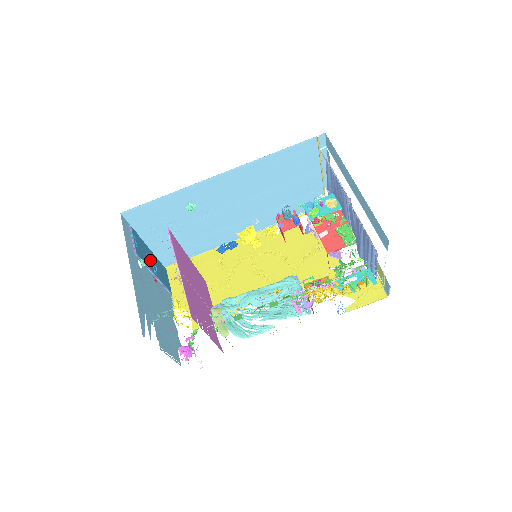
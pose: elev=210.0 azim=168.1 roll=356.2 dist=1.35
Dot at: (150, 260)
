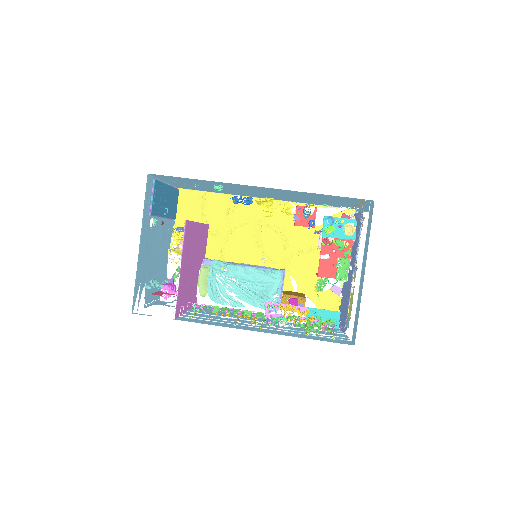
Dot at: (164, 202)
